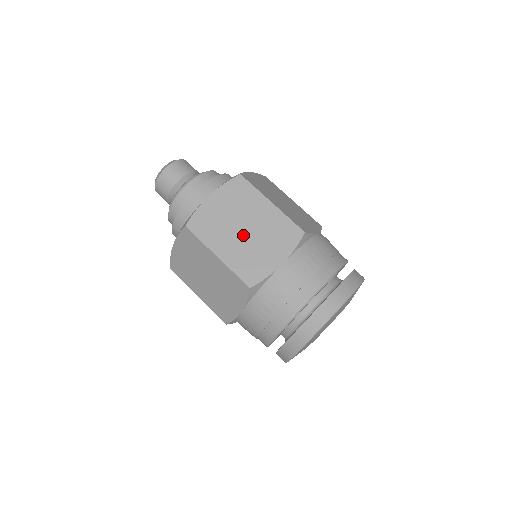
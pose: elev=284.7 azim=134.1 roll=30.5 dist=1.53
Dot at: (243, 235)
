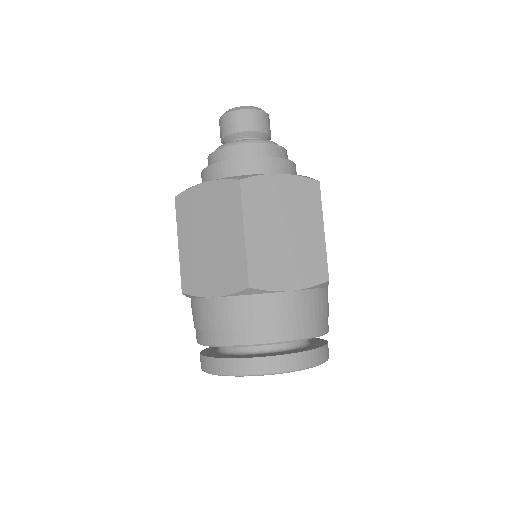
Dot at: (281, 235)
